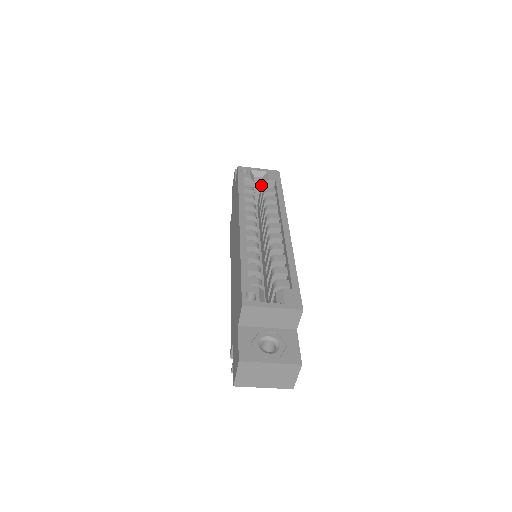
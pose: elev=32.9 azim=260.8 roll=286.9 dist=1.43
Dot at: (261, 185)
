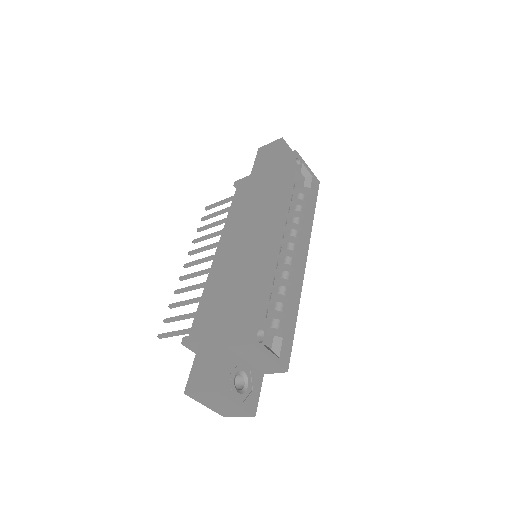
Dot at: (298, 182)
